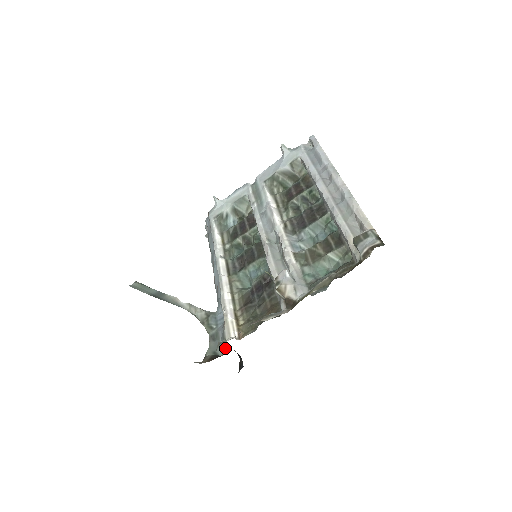
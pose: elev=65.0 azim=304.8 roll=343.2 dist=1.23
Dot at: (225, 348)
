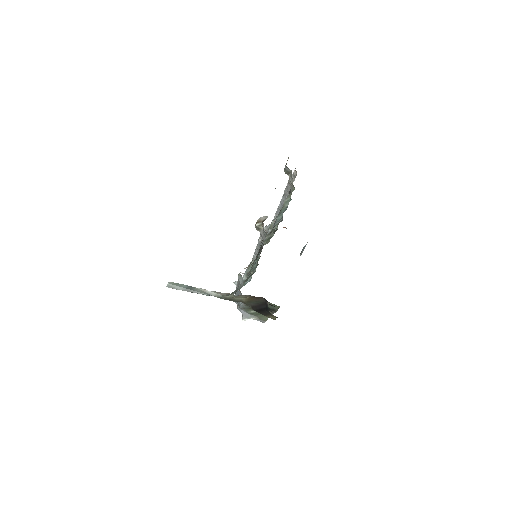
Dot at: (241, 282)
